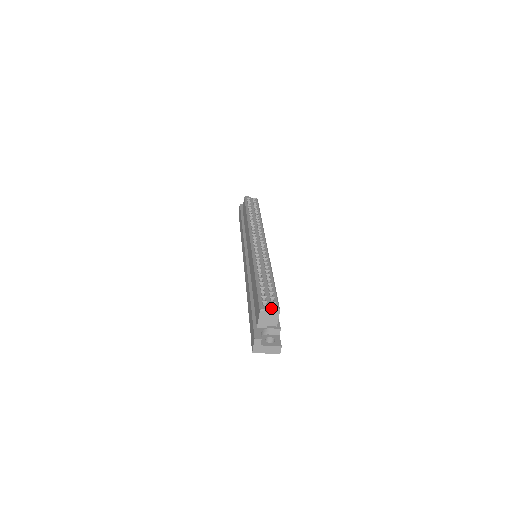
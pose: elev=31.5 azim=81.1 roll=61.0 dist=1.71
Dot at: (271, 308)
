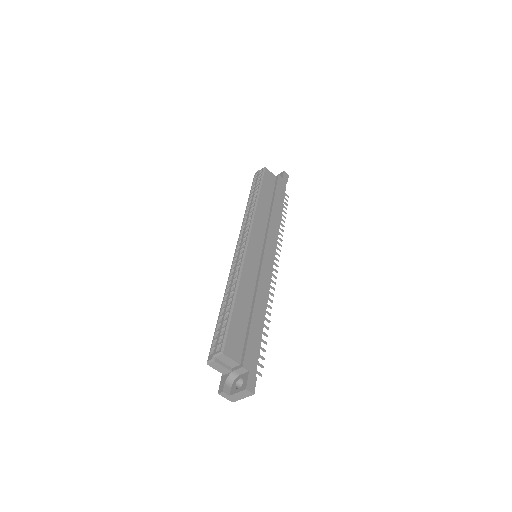
Dot at: (215, 355)
